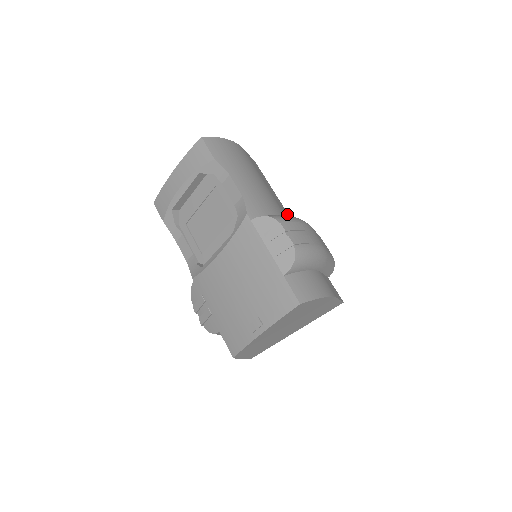
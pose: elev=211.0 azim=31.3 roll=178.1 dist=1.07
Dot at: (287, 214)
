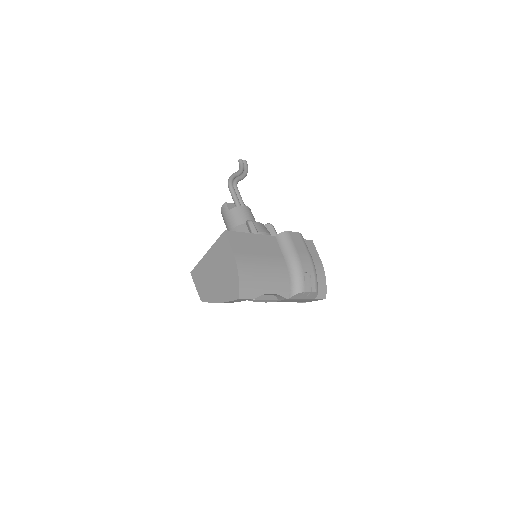
Dot at: (267, 241)
